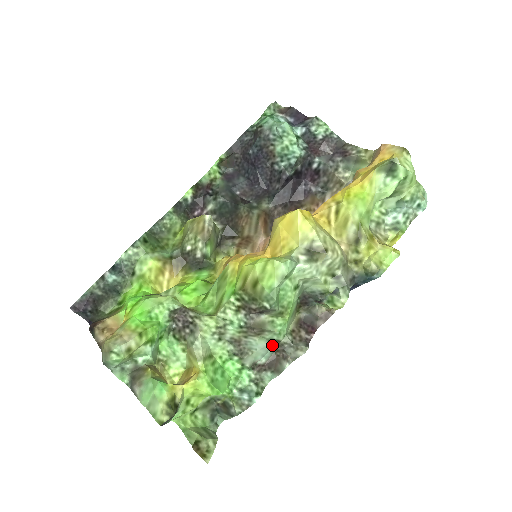
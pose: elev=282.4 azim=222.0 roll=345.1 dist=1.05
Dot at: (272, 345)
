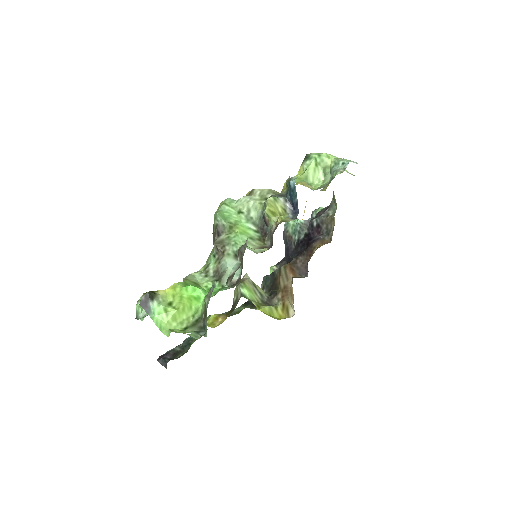
Dot at: (239, 261)
